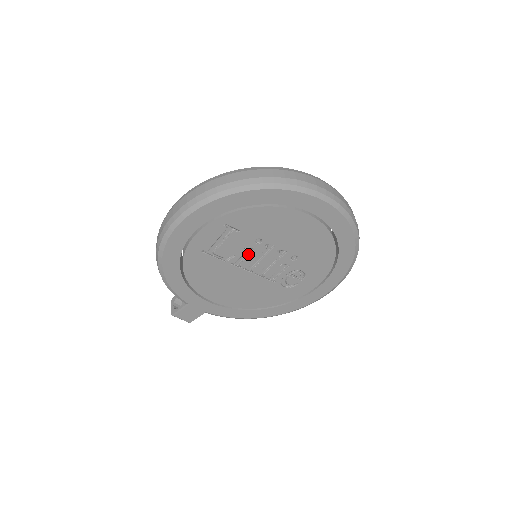
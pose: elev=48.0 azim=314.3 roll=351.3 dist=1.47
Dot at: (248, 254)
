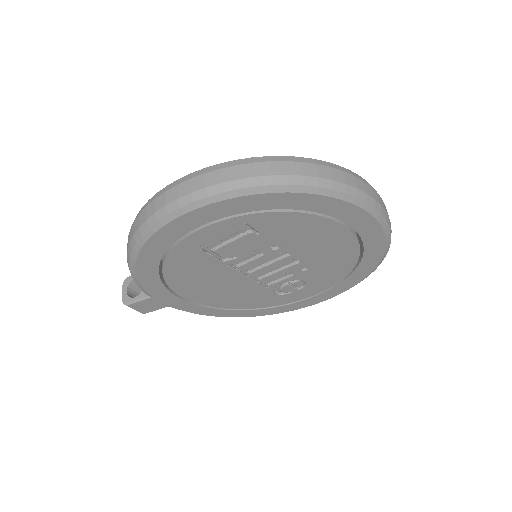
Dot at: (254, 257)
